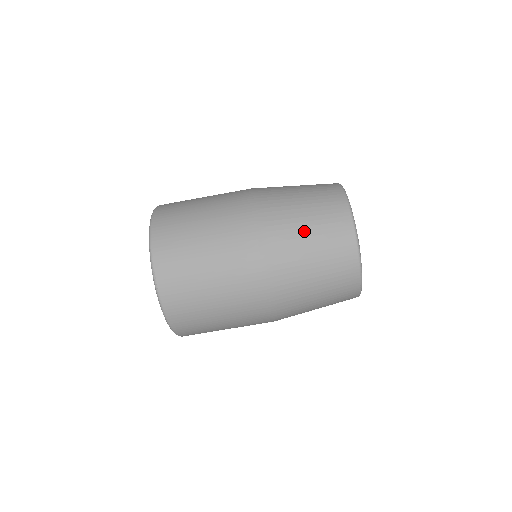
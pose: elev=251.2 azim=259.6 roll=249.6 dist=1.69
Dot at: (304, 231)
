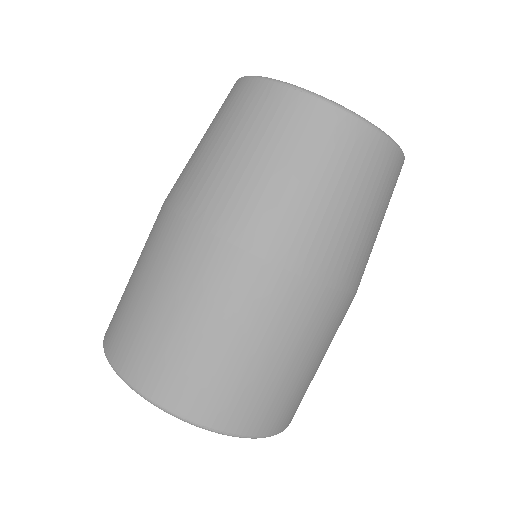
Dot at: (297, 184)
